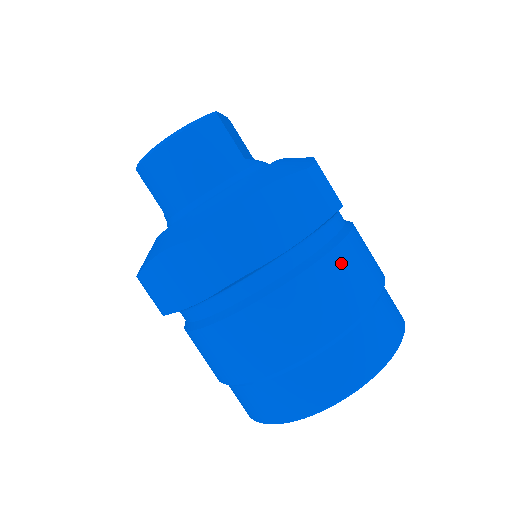
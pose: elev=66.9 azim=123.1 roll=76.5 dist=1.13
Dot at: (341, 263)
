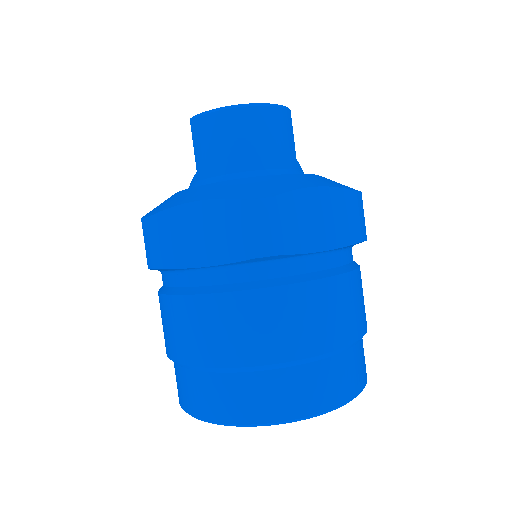
Dot at: (351, 288)
